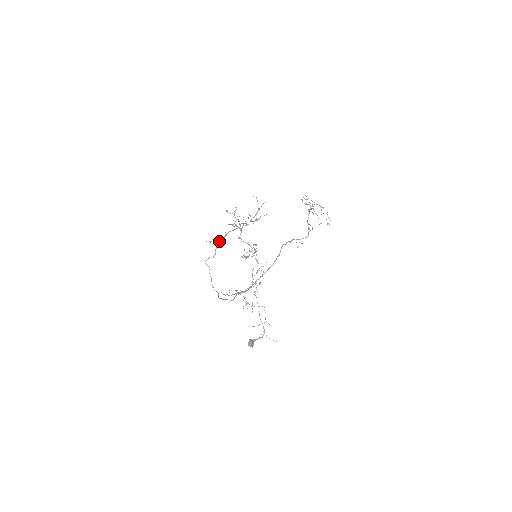
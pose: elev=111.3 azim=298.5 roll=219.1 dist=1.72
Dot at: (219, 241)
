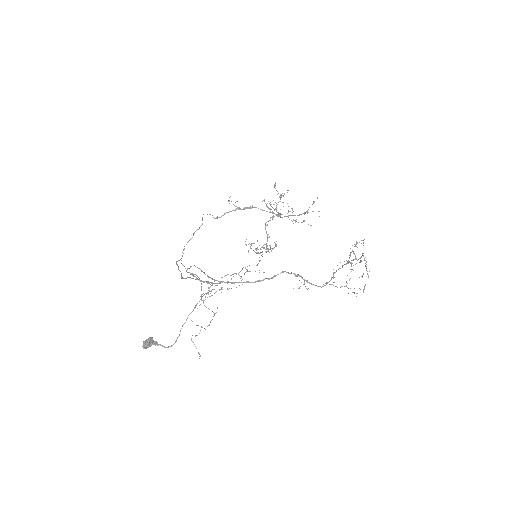
Dot at: (238, 207)
